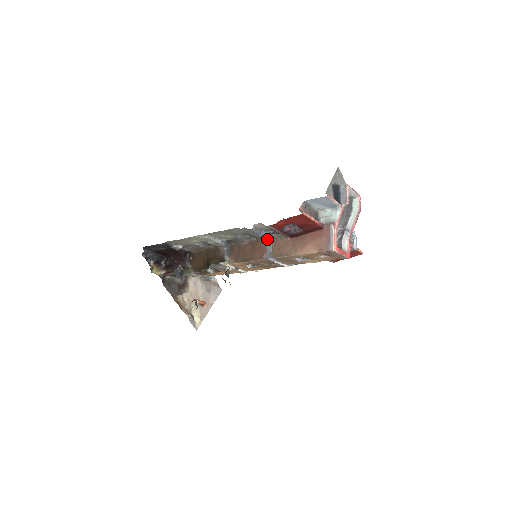
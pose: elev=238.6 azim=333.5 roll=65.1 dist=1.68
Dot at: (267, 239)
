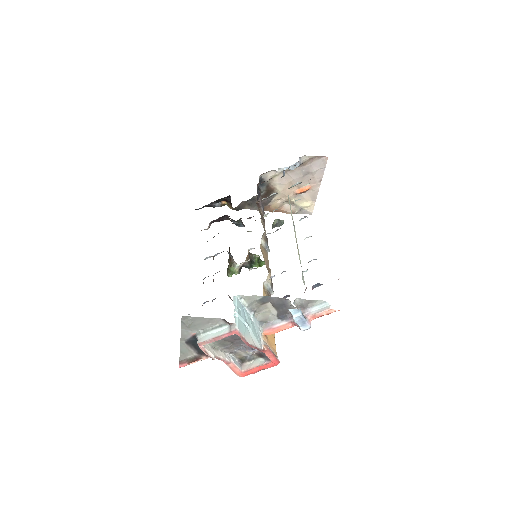
Dot at: occluded
